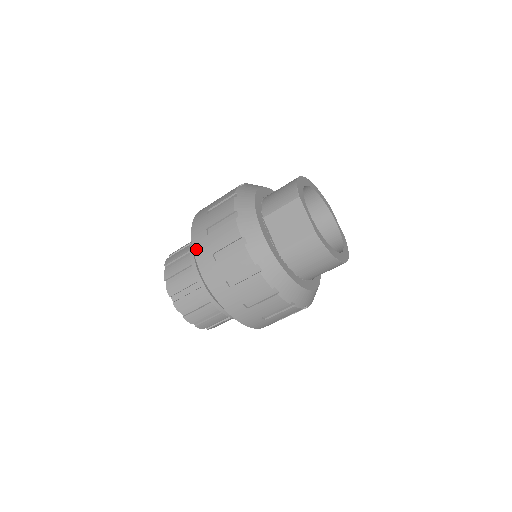
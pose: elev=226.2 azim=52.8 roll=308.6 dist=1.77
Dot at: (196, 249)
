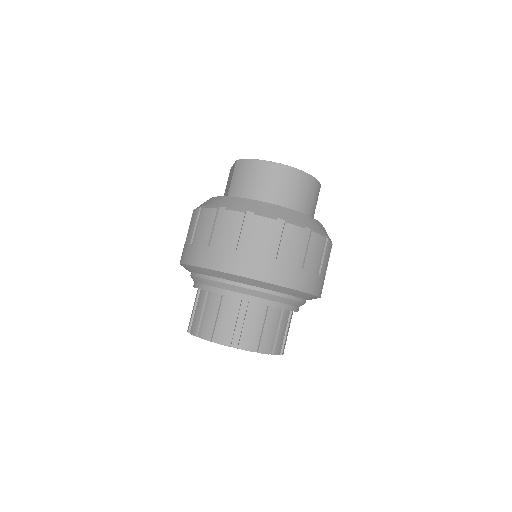
Dot at: occluded
